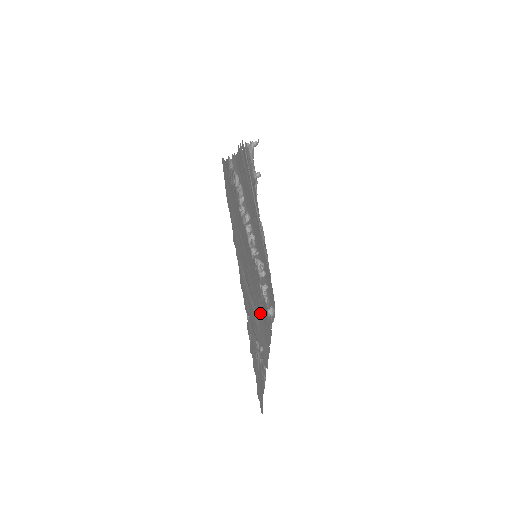
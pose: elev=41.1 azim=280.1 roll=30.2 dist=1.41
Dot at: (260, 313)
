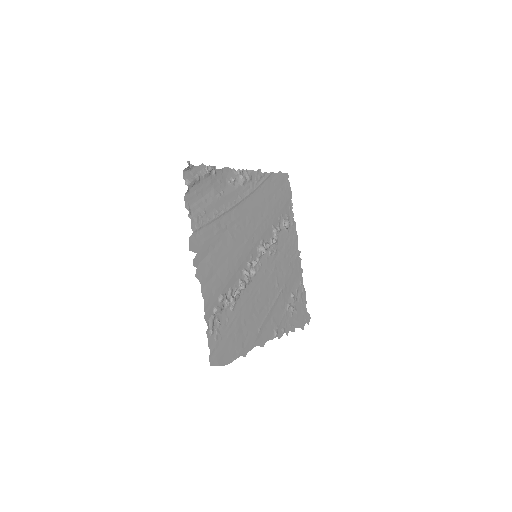
Dot at: (280, 273)
